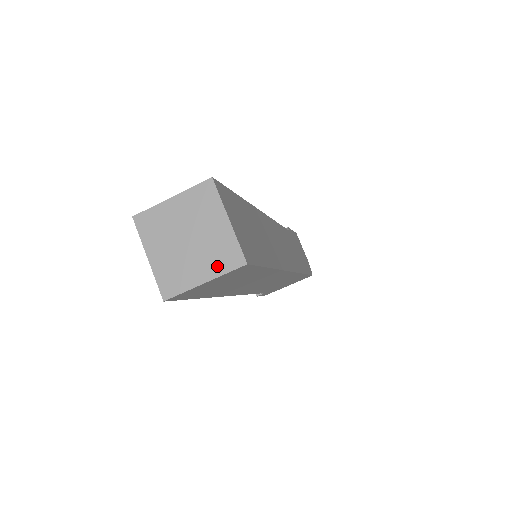
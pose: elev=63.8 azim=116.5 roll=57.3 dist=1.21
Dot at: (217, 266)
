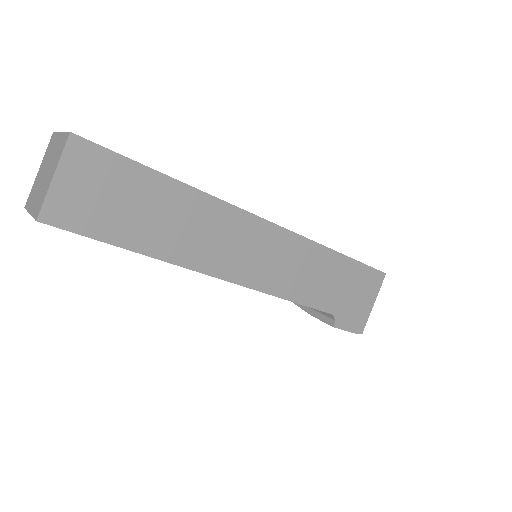
Dot at: (58, 159)
